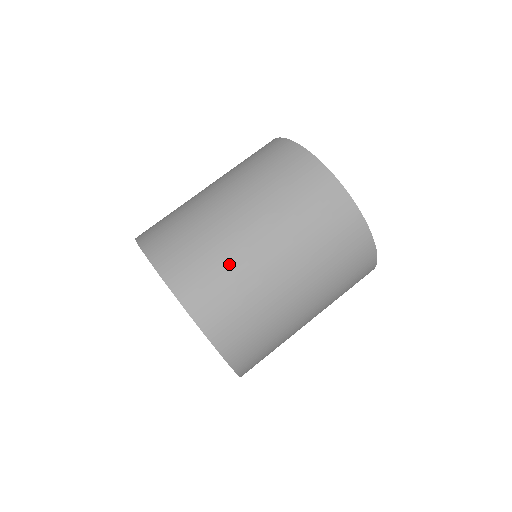
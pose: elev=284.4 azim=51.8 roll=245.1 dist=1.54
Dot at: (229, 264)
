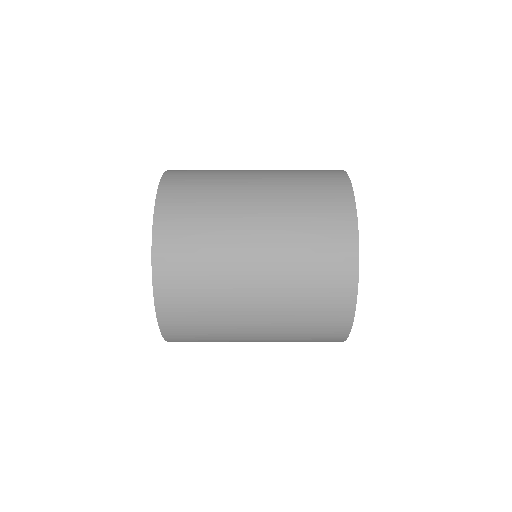
Dot at: (214, 214)
